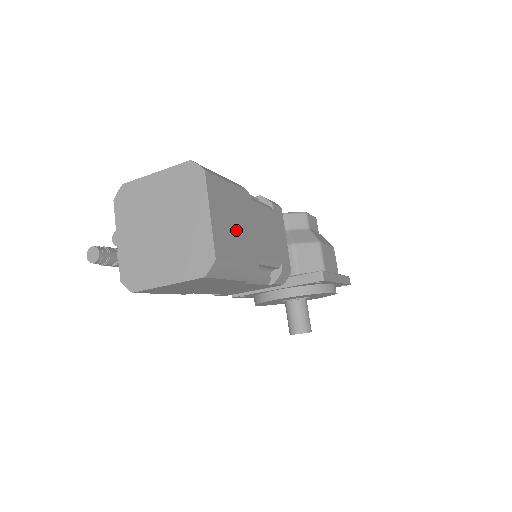
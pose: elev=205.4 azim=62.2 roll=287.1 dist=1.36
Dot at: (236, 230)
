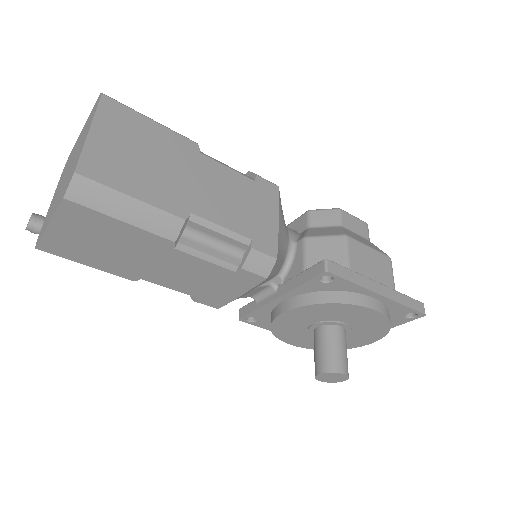
Dot at: (145, 166)
